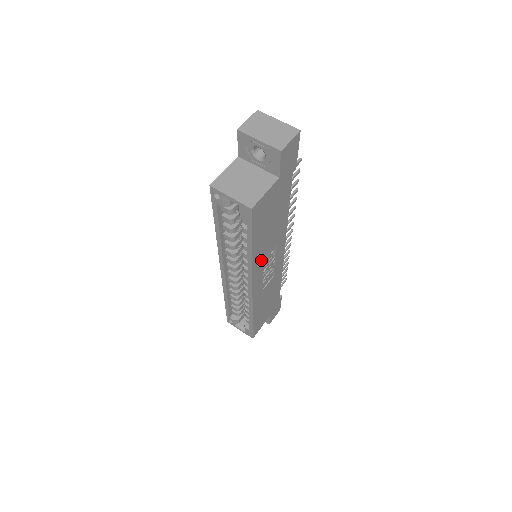
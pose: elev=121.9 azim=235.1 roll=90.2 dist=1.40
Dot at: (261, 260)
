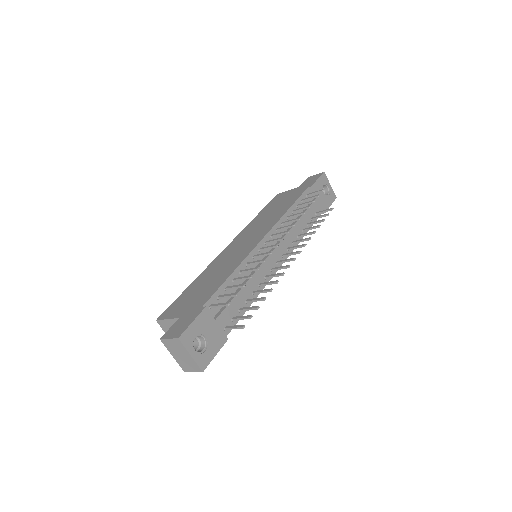
Dot at: occluded
